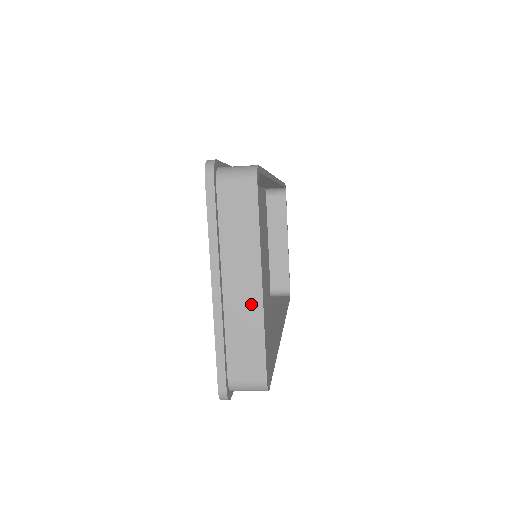
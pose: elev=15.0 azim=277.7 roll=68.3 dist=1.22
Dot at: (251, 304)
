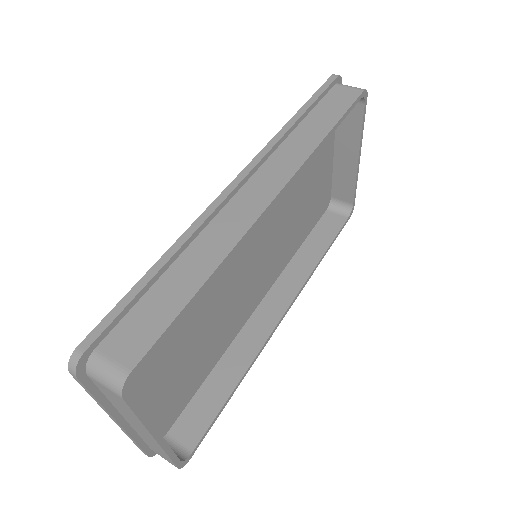
Dot at: (151, 440)
